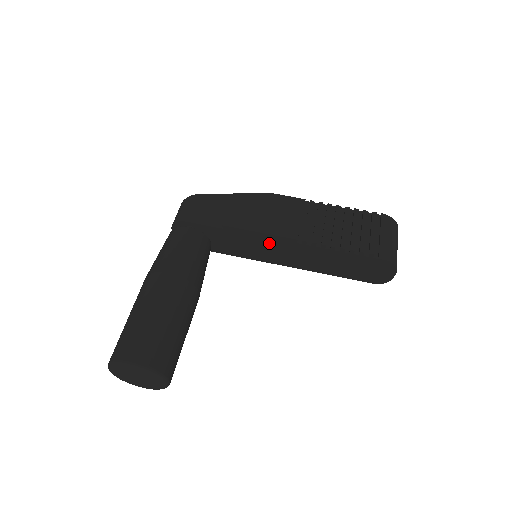
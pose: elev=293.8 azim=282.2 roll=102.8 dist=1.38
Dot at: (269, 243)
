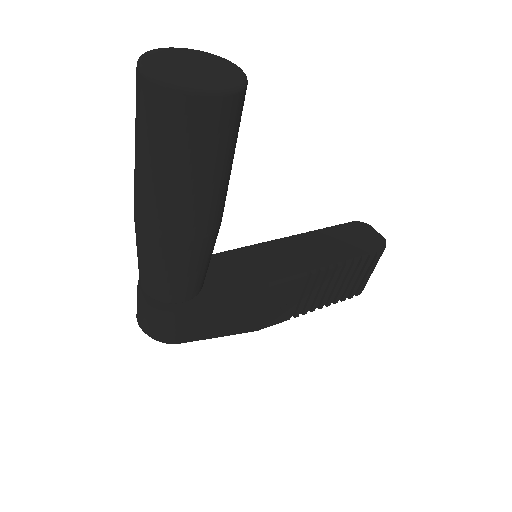
Dot at: (257, 252)
